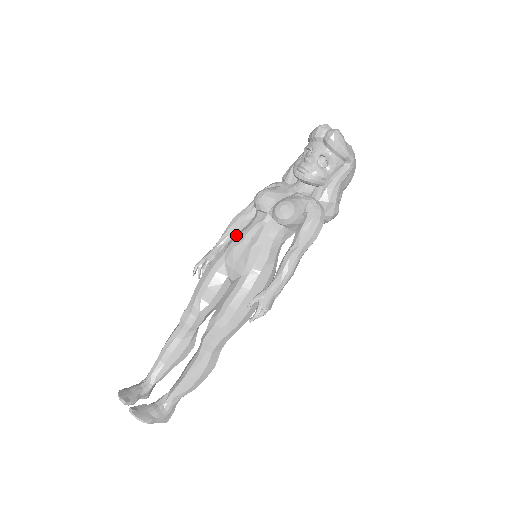
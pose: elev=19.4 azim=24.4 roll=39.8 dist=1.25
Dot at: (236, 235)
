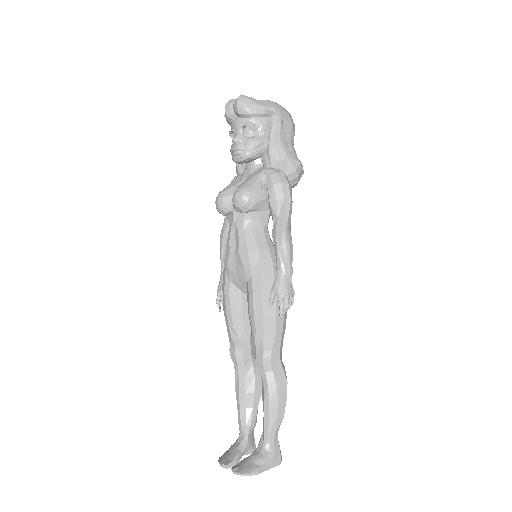
Dot at: (225, 250)
